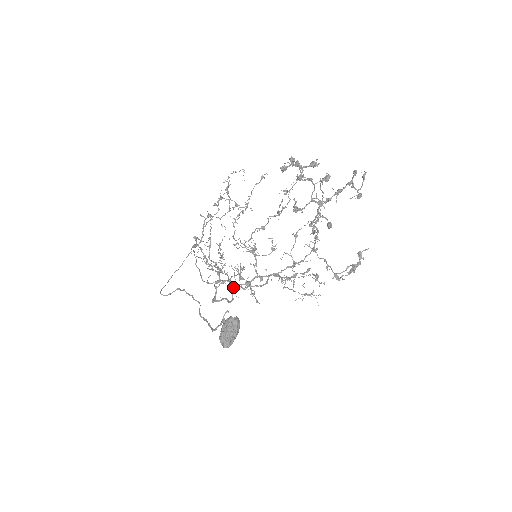
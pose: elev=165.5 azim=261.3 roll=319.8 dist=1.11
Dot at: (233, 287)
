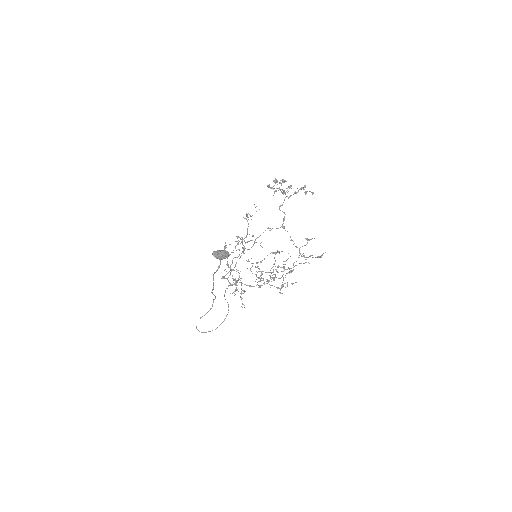
Dot at: (242, 304)
